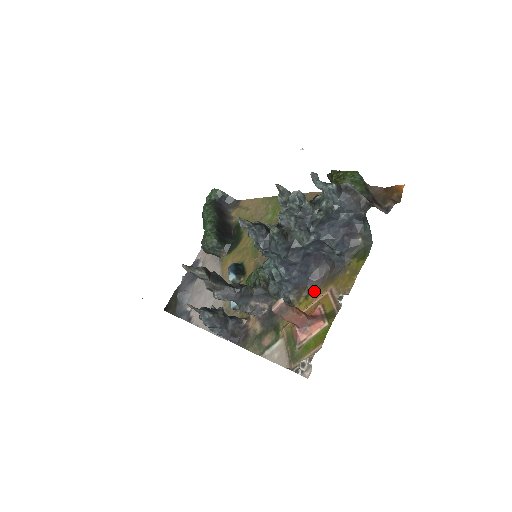
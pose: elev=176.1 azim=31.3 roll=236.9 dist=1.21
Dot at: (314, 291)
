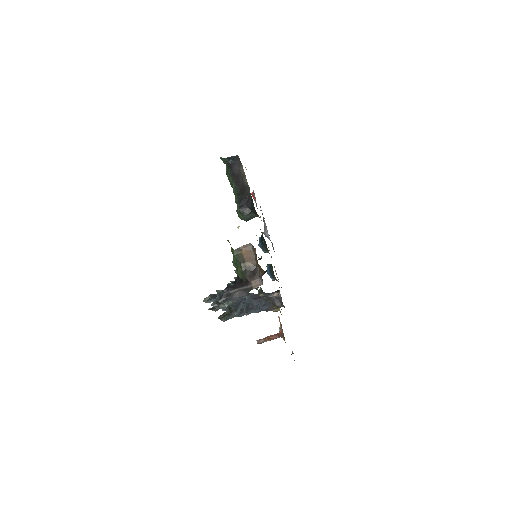
Dot at: (278, 307)
